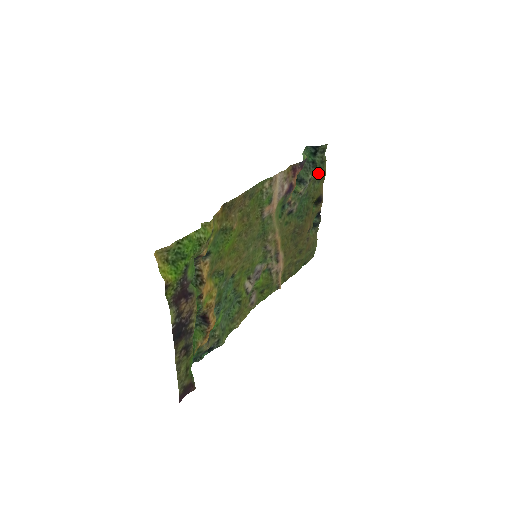
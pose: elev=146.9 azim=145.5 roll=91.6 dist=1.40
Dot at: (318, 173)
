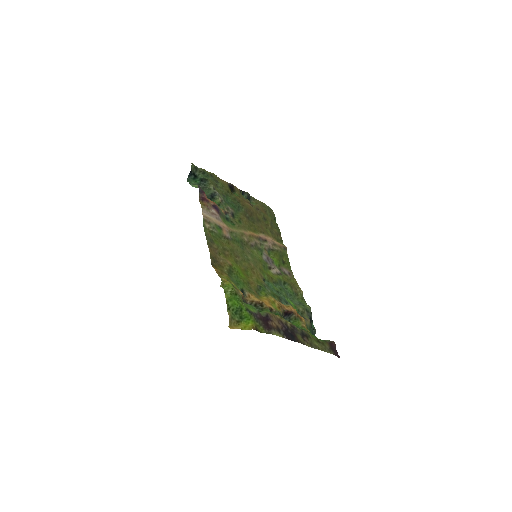
Dot at: (211, 180)
